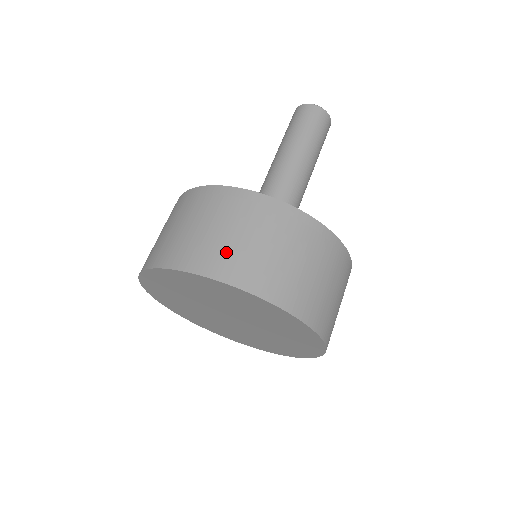
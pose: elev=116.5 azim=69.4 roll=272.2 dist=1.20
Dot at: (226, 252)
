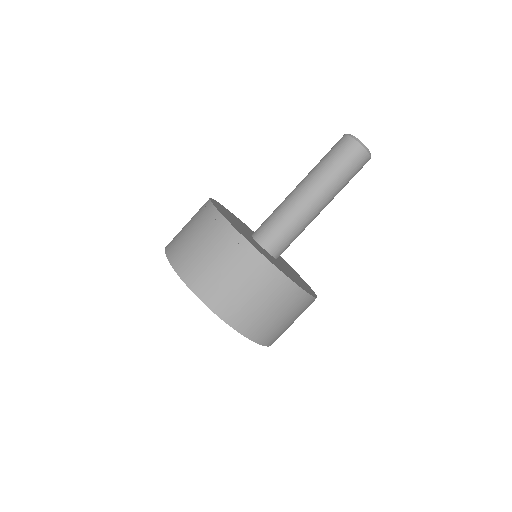
Dot at: (215, 284)
